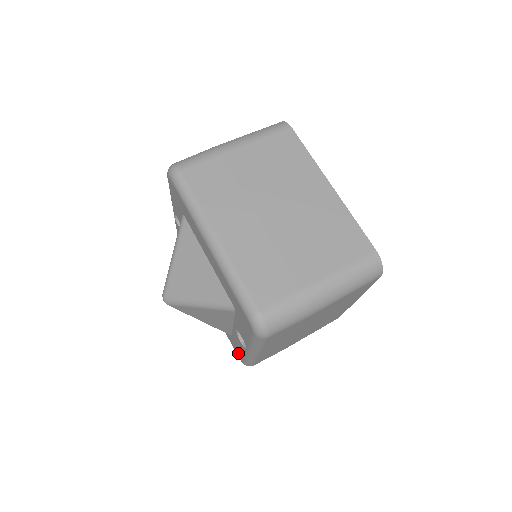
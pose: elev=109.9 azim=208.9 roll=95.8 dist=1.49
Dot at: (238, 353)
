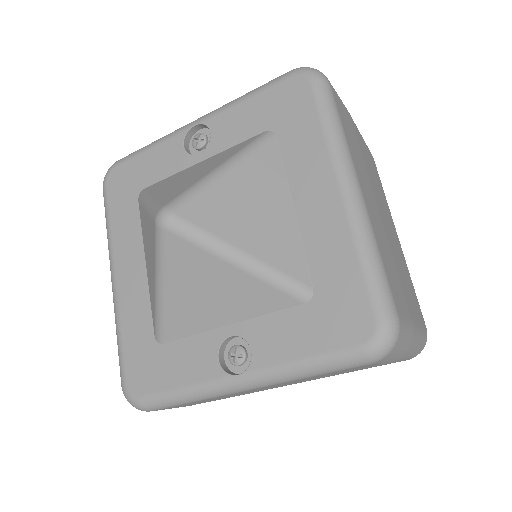
Dot at: (145, 379)
